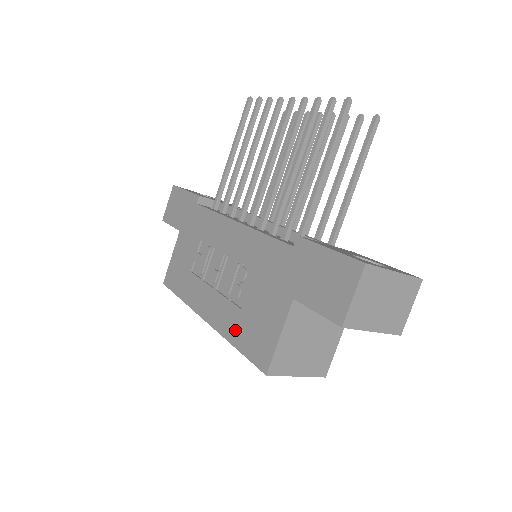
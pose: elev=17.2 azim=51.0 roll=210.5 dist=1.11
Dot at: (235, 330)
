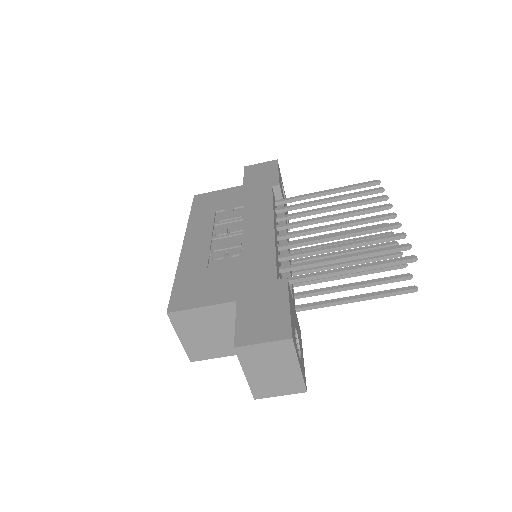
Dot at: (188, 271)
